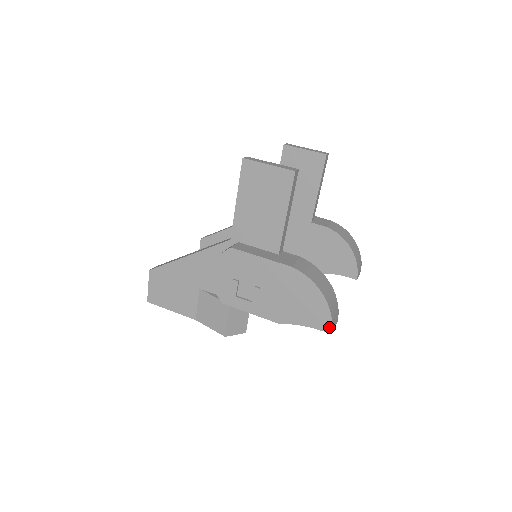
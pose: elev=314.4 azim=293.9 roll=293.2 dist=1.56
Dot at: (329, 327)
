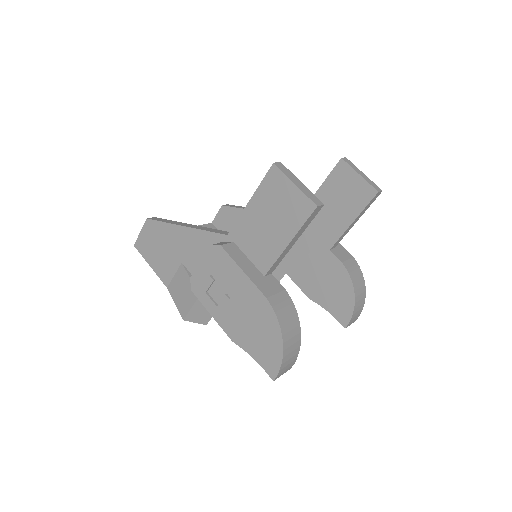
Dot at: (274, 374)
